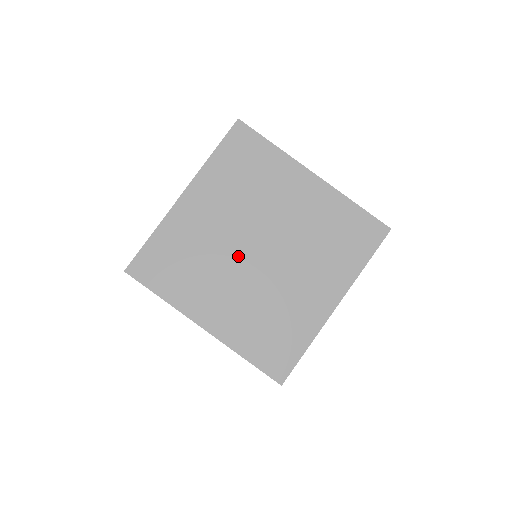
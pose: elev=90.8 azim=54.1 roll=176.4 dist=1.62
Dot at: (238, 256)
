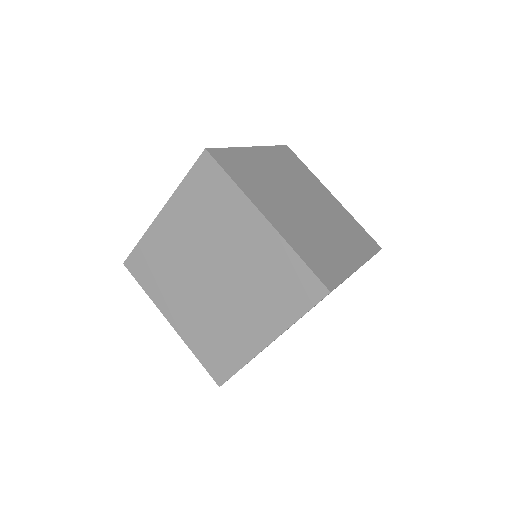
Dot at: (197, 276)
